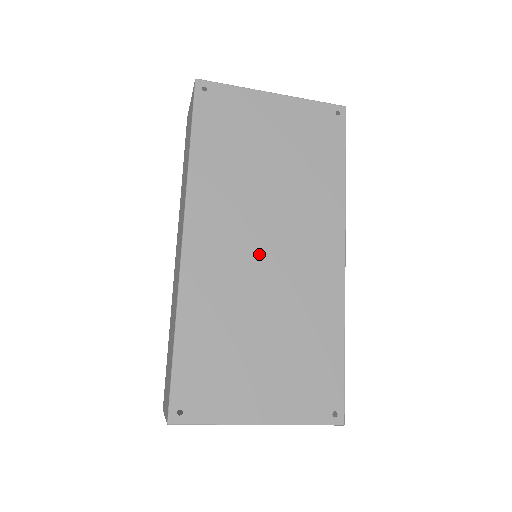
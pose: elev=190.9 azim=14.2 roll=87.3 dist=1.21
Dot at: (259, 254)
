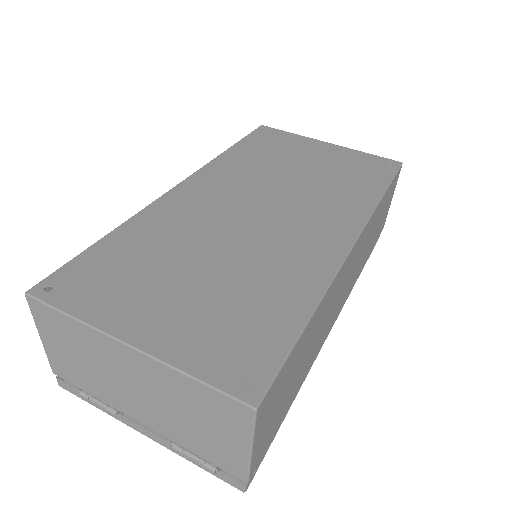
Dot at: (246, 213)
